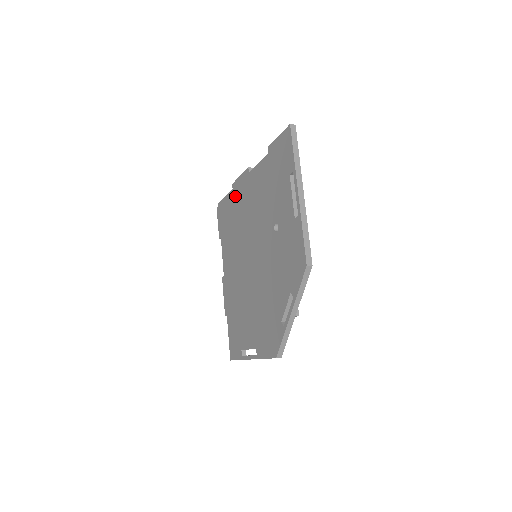
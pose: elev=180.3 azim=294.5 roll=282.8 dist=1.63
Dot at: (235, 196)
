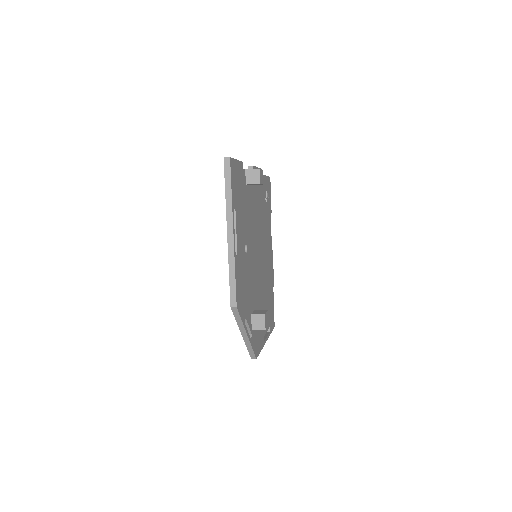
Dot at: occluded
